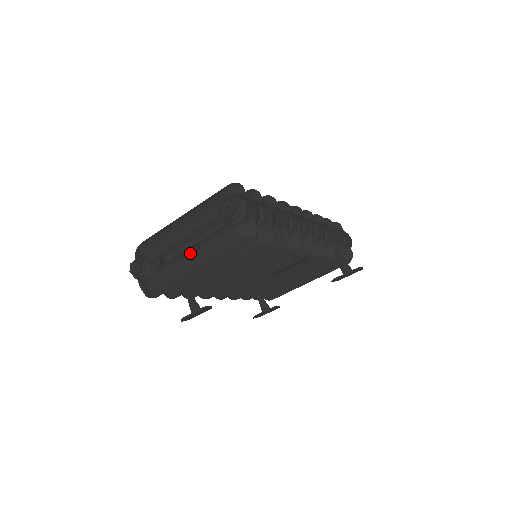
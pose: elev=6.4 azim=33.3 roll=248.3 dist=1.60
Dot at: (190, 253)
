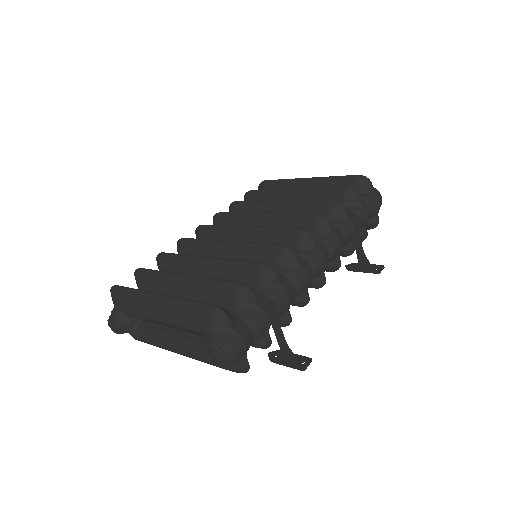
Dot at: (173, 347)
